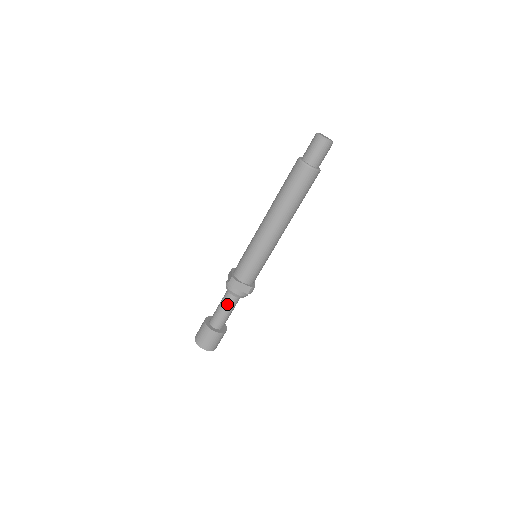
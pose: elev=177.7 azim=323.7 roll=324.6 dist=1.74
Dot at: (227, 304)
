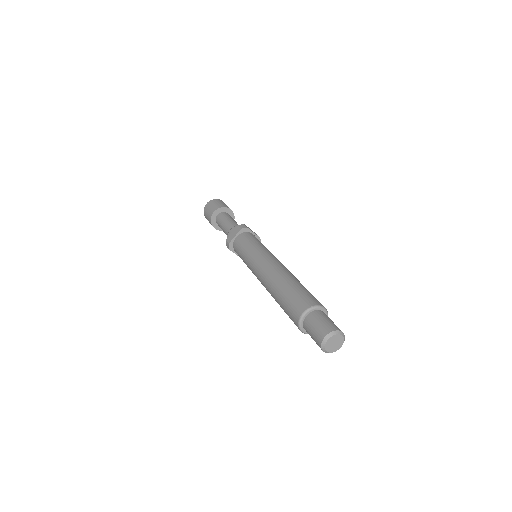
Dot at: occluded
